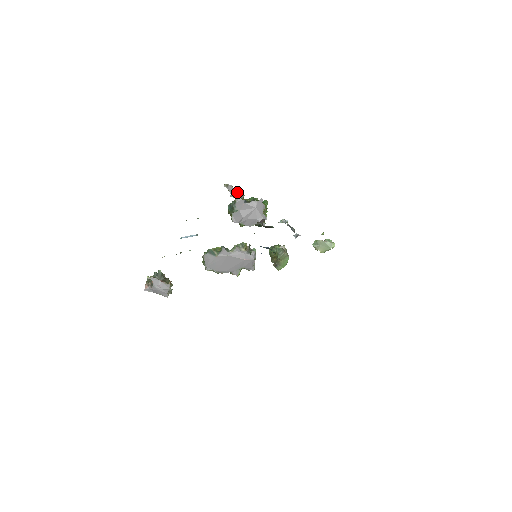
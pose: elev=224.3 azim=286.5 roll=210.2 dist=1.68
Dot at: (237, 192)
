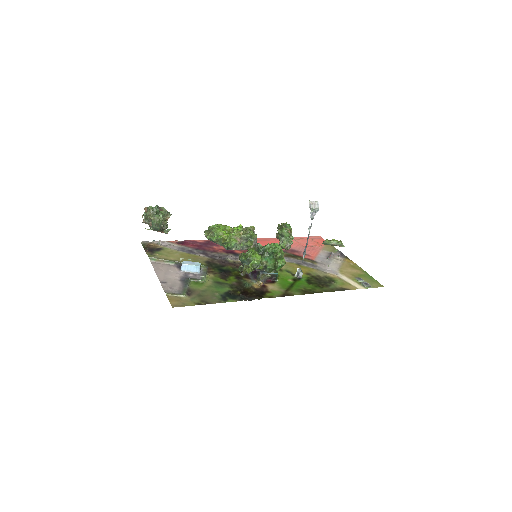
Dot at: occluded
